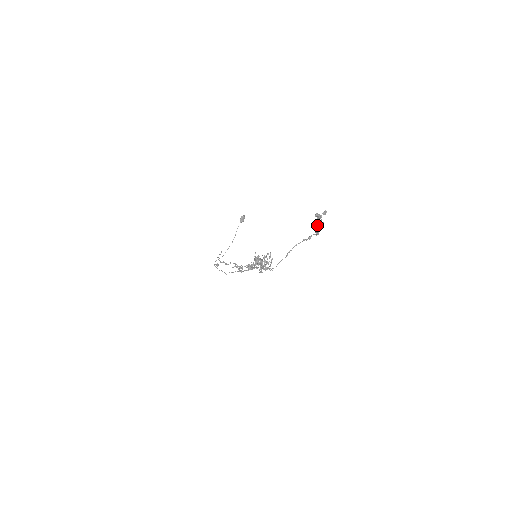
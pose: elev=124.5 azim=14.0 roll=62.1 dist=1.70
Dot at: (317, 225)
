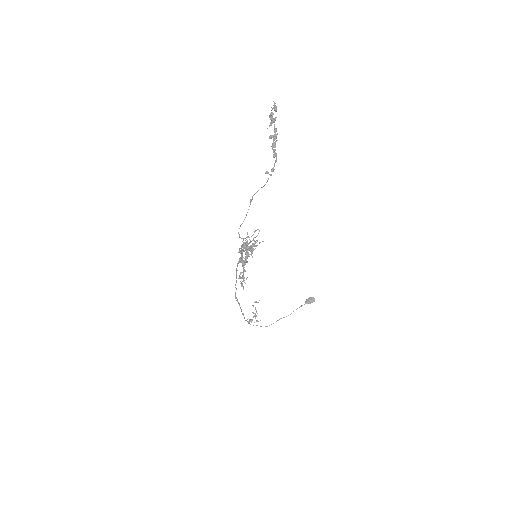
Dot at: (273, 136)
